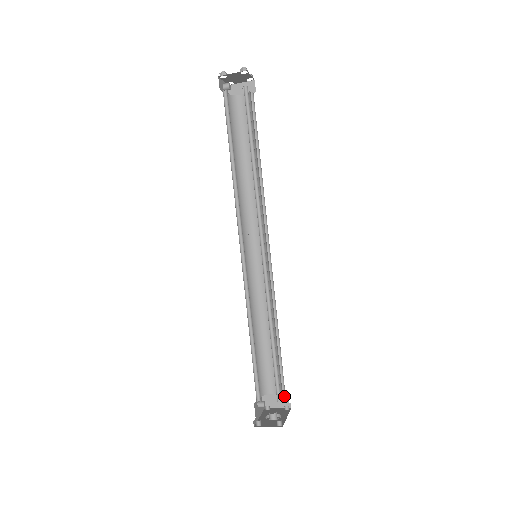
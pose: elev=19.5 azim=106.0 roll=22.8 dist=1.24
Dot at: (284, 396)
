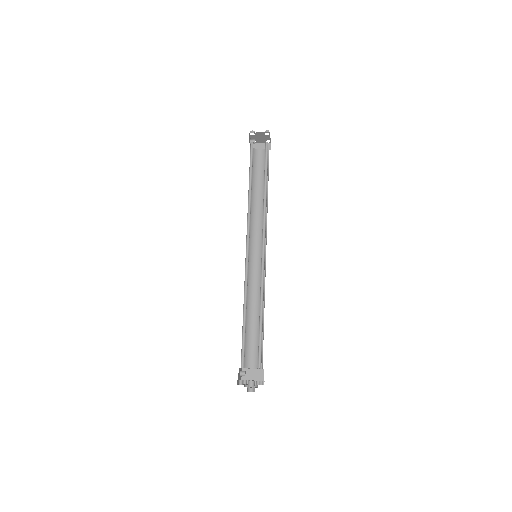
Dot at: (261, 372)
